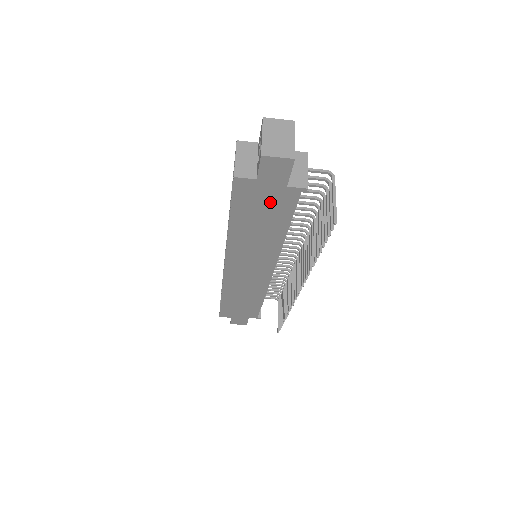
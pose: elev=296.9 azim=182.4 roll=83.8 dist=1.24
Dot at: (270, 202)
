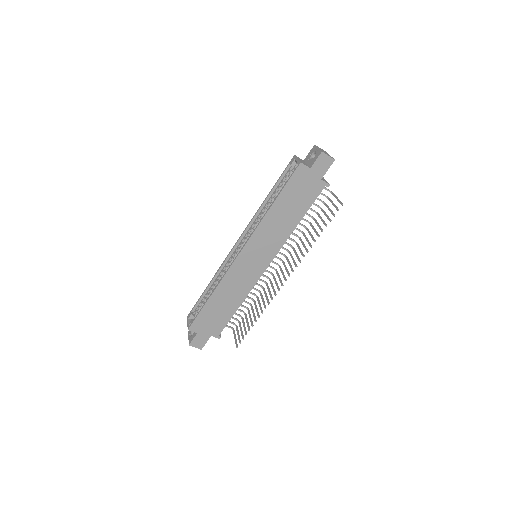
Dot at: (306, 190)
